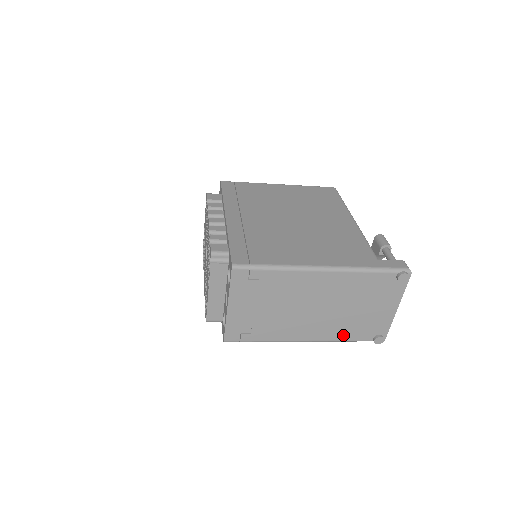
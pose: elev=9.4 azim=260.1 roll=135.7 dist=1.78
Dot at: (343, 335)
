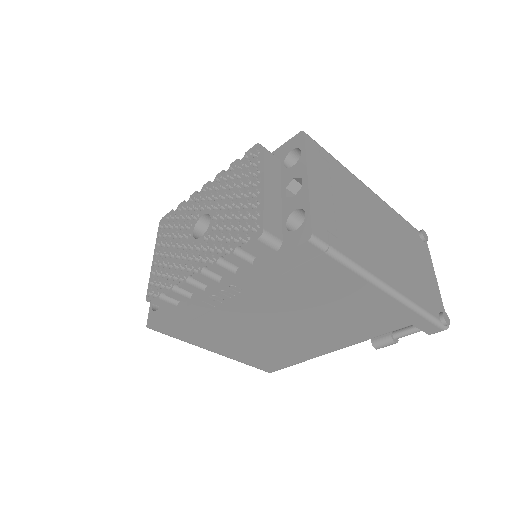
Dot at: (416, 296)
